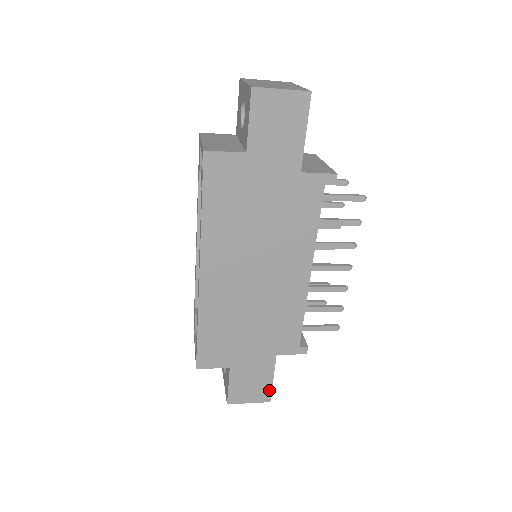
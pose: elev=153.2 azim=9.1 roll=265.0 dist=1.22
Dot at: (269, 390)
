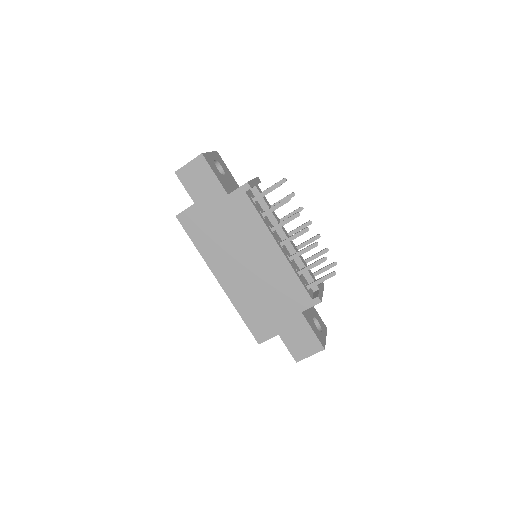
Dot at: (317, 340)
